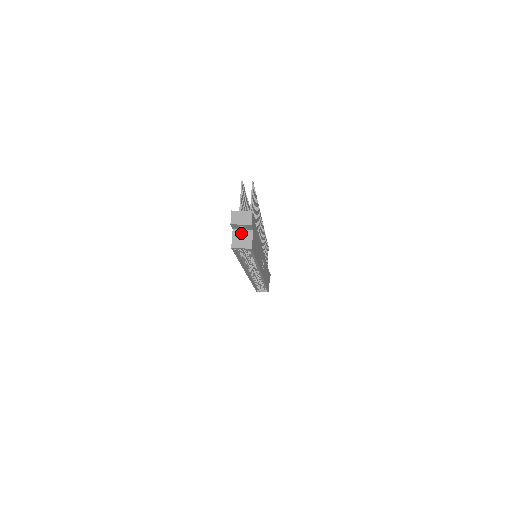
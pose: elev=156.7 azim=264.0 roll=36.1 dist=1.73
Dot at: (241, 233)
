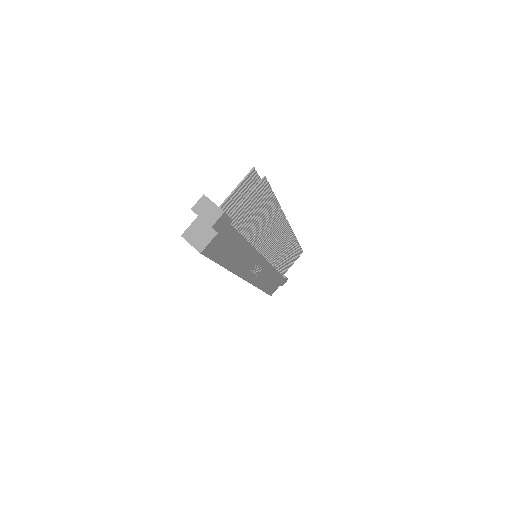
Dot at: (203, 227)
